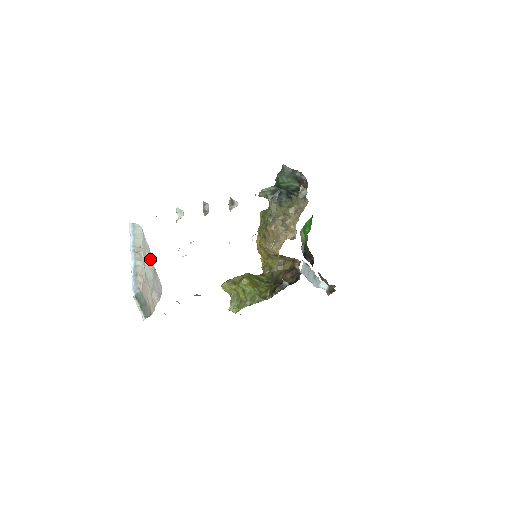
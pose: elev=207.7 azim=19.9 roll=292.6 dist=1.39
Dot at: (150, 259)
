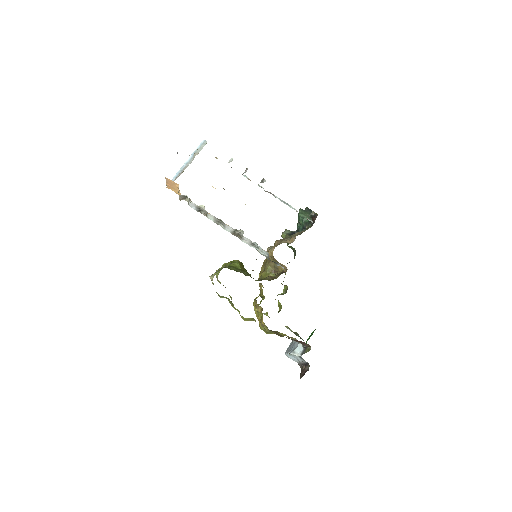
Dot at: occluded
